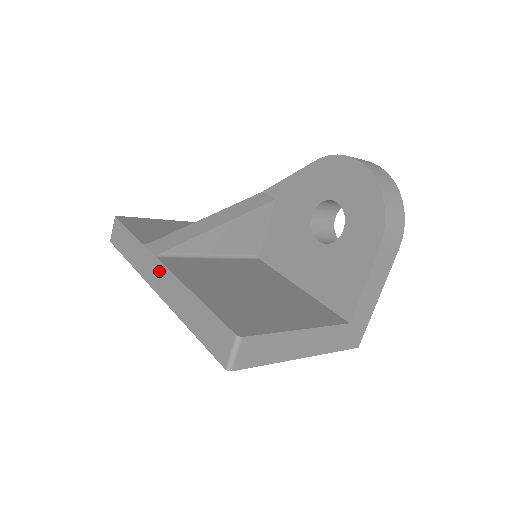
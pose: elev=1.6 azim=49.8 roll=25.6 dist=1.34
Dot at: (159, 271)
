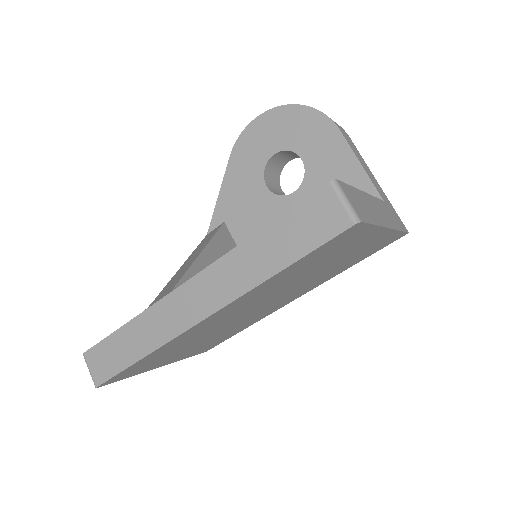
Dot at: (188, 295)
